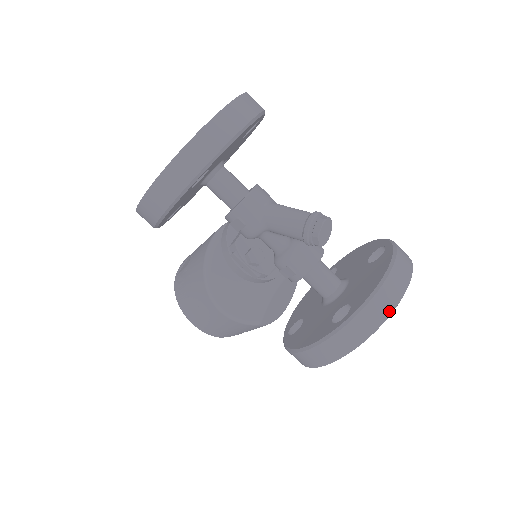
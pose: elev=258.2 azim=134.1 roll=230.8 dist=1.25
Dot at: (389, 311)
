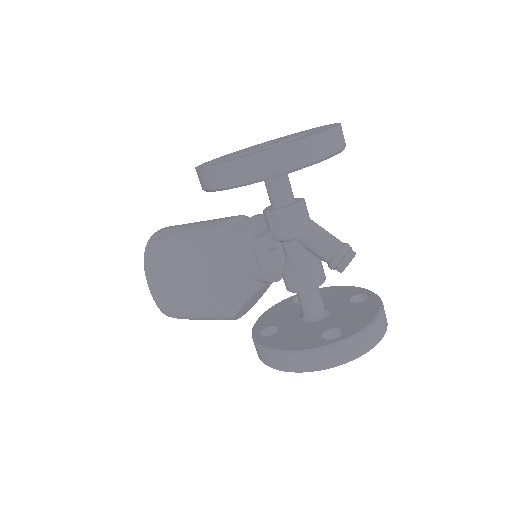
Dot at: (372, 346)
